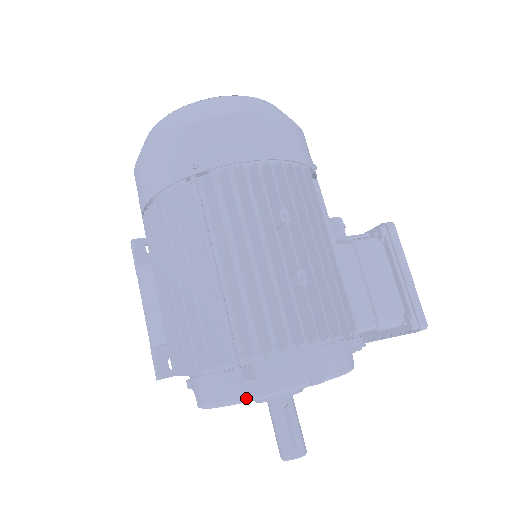
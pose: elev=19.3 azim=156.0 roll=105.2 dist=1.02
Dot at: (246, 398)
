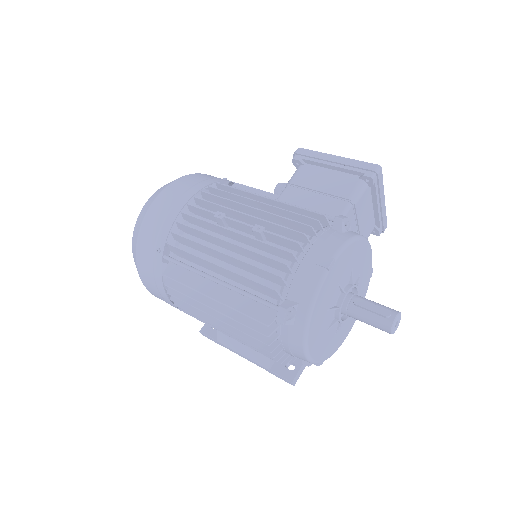
Dot at: (306, 319)
